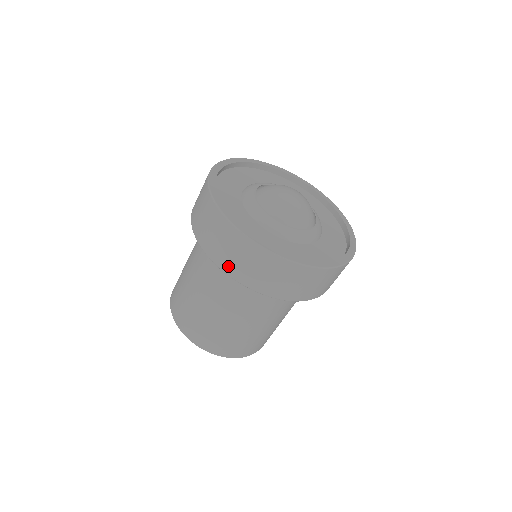
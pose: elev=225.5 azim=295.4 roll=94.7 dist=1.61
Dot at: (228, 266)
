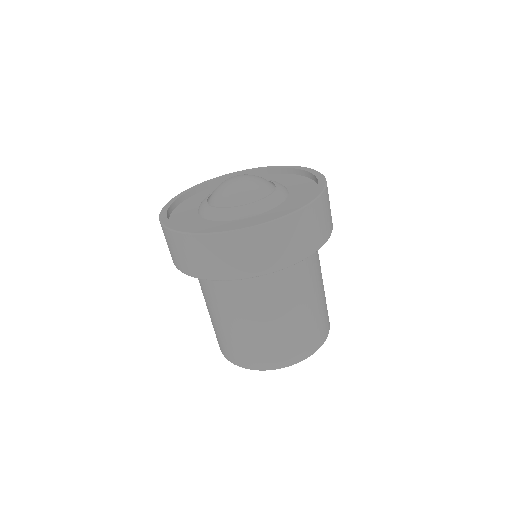
Dot at: (212, 272)
